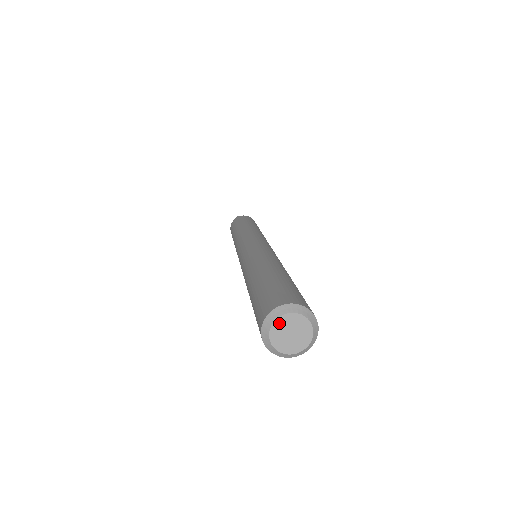
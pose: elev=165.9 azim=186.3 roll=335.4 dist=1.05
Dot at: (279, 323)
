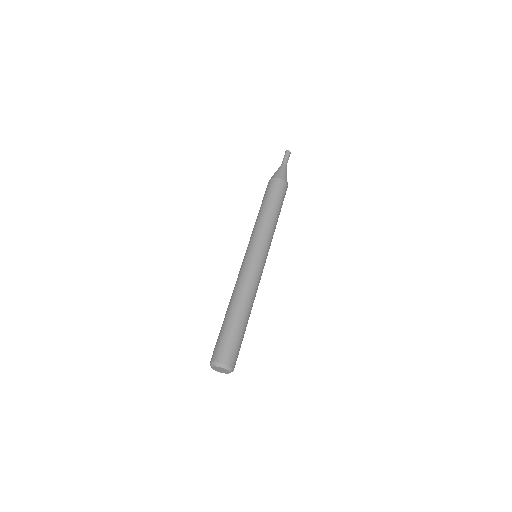
Dot at: (216, 367)
